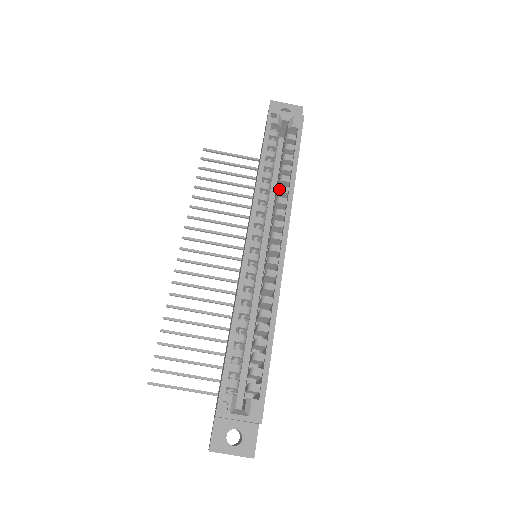
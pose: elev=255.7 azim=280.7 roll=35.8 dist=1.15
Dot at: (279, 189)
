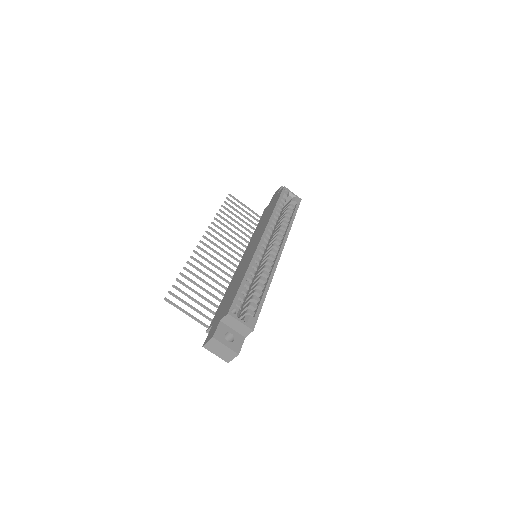
Dot at: (282, 225)
